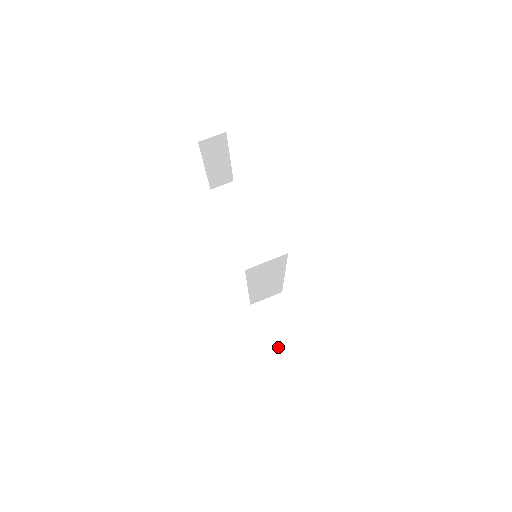
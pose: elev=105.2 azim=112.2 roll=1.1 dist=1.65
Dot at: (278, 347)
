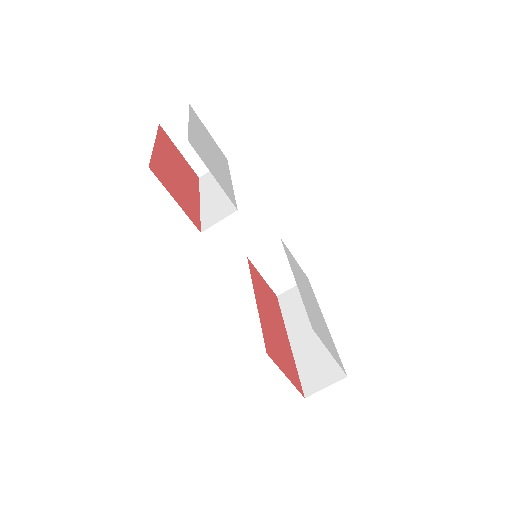
Dot at: (282, 288)
